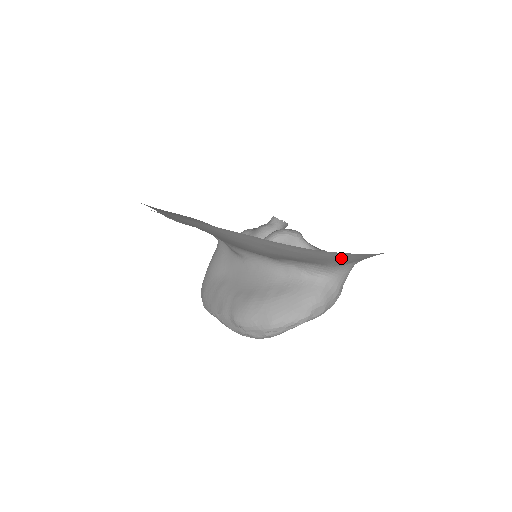
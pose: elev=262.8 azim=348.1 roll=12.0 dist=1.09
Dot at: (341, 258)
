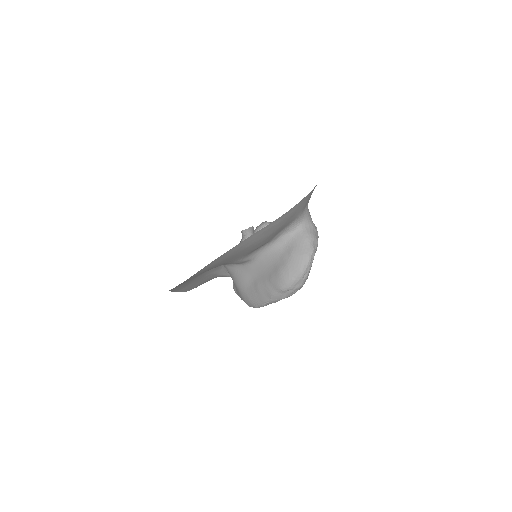
Dot at: (301, 206)
